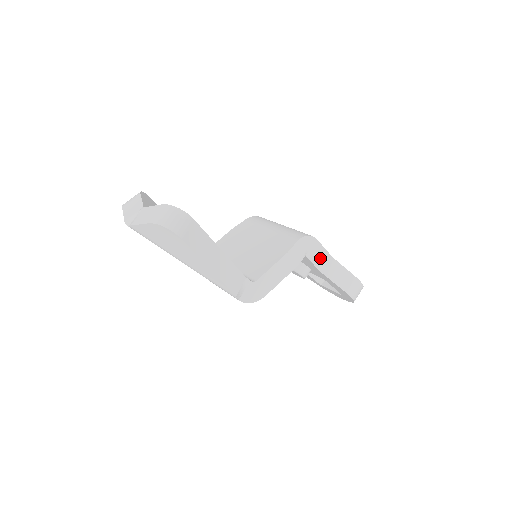
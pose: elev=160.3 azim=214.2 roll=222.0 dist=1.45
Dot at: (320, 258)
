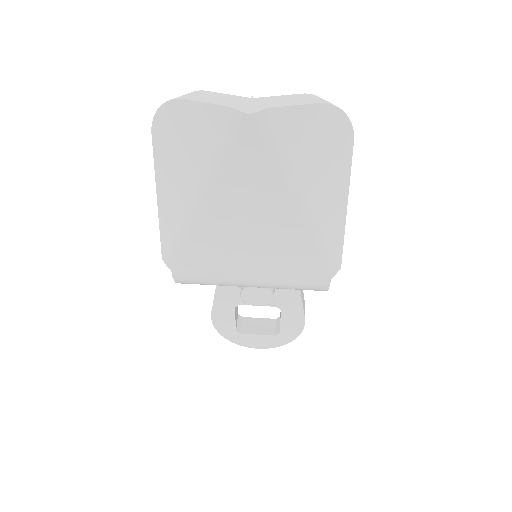
Dot at: occluded
